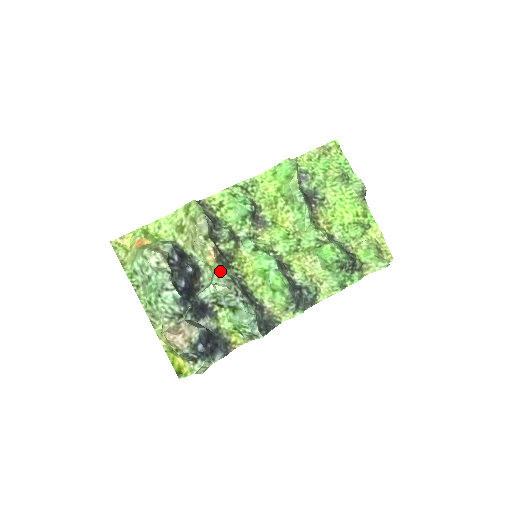
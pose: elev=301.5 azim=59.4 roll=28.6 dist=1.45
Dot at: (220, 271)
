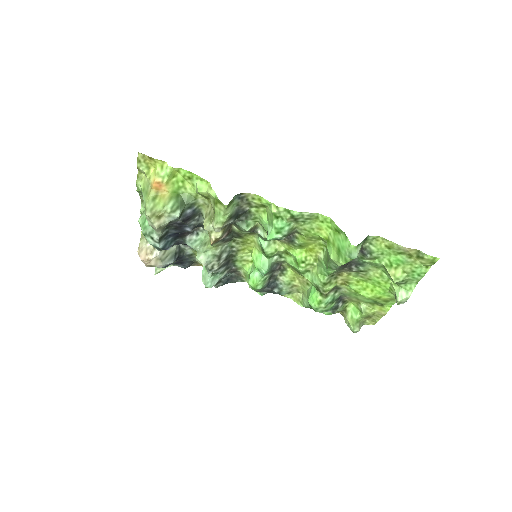
Dot at: (213, 247)
